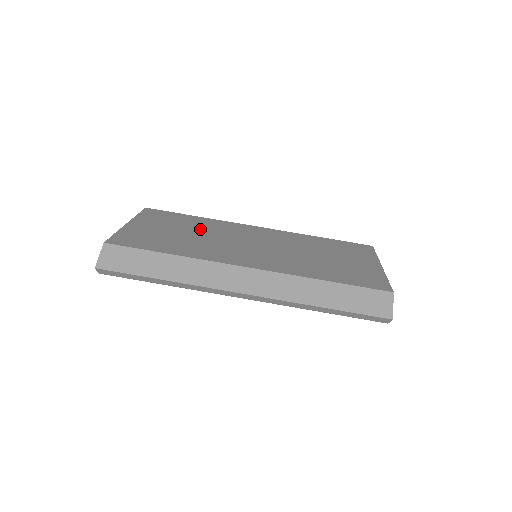
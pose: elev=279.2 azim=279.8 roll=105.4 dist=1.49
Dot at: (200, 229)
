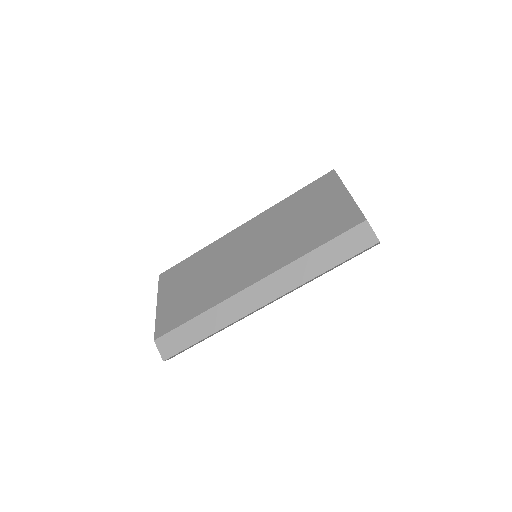
Dot at: (205, 267)
